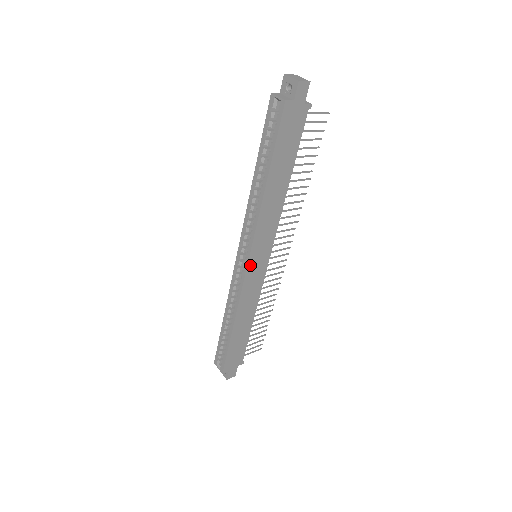
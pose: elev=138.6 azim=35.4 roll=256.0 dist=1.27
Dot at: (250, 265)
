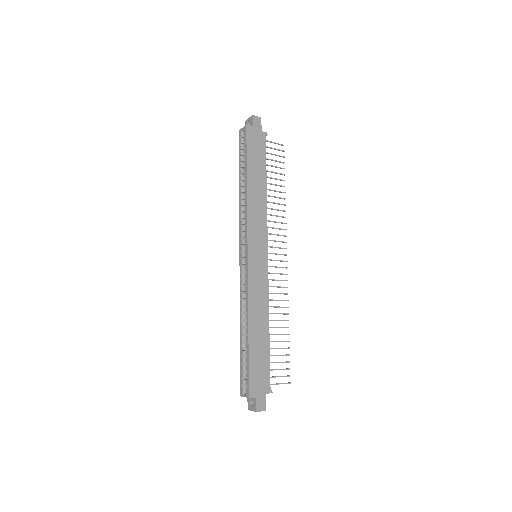
Dot at: (250, 256)
